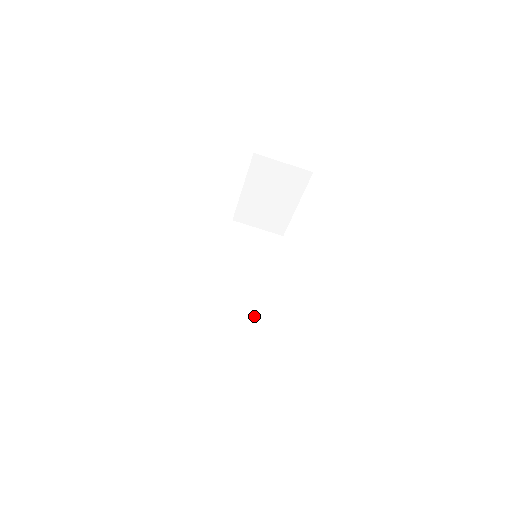
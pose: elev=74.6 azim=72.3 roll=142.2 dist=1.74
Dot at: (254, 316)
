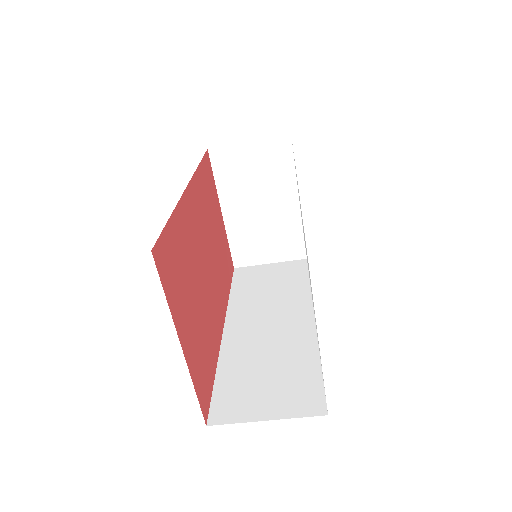
Dot at: (297, 353)
